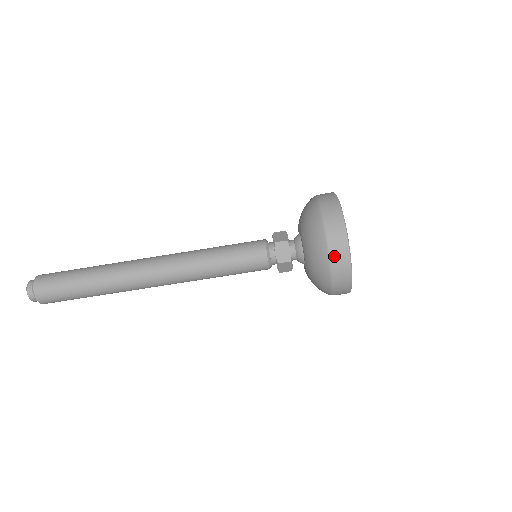
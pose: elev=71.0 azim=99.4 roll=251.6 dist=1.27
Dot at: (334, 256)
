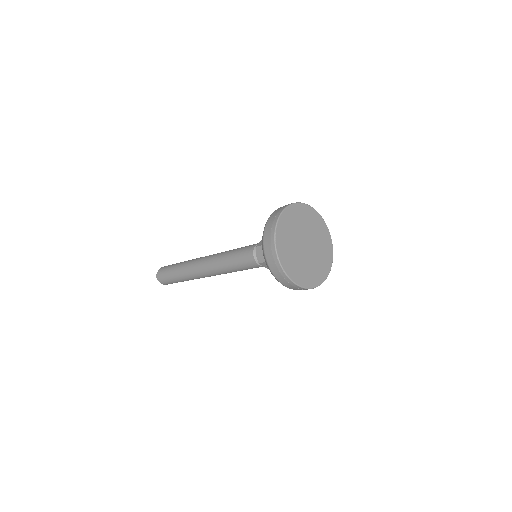
Dot at: (295, 289)
